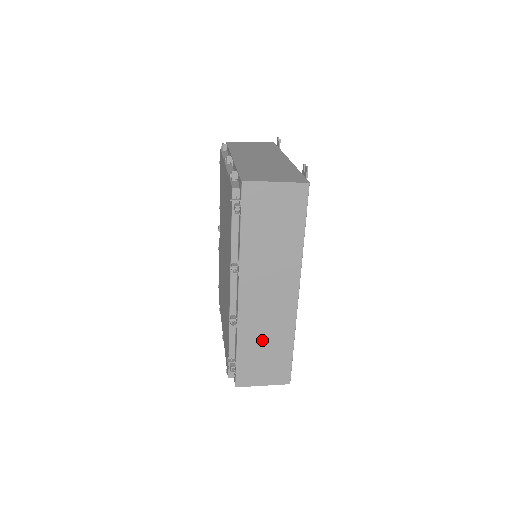
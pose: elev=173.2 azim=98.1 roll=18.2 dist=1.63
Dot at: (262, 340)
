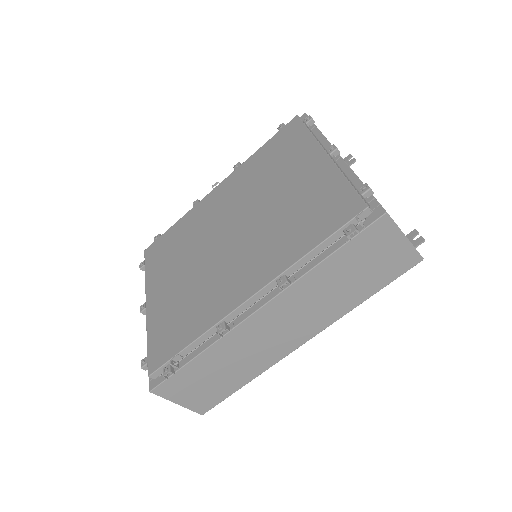
Dot at: (227, 364)
